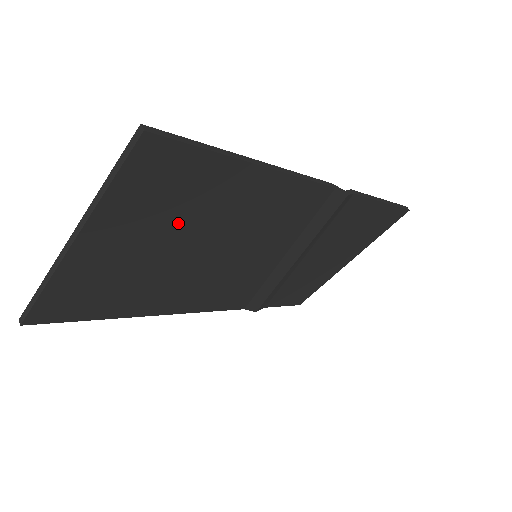
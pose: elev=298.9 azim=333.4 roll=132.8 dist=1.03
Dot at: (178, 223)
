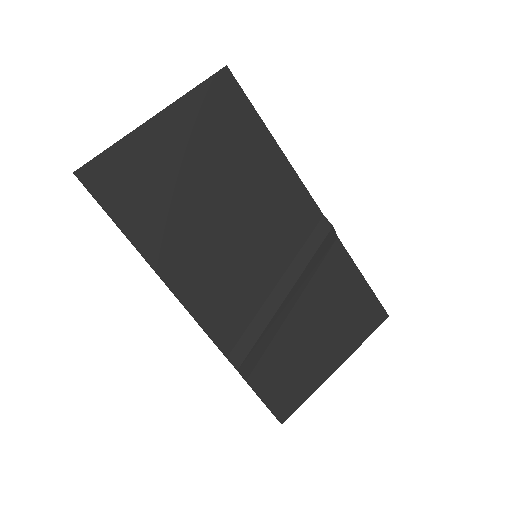
Dot at: (216, 155)
